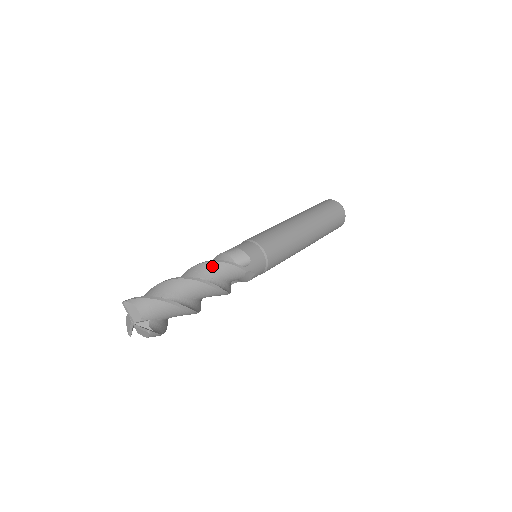
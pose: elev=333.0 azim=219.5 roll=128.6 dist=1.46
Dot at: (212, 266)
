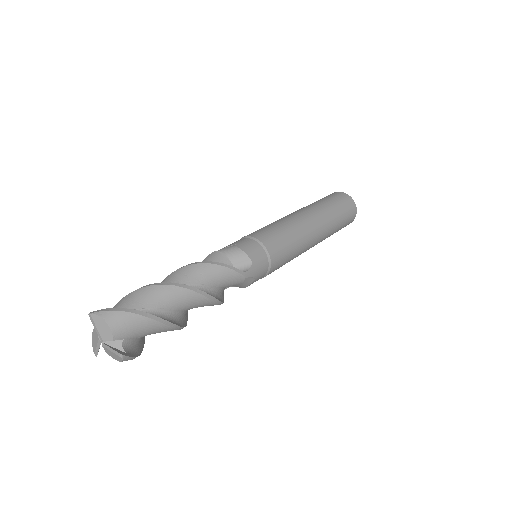
Dot at: (206, 269)
